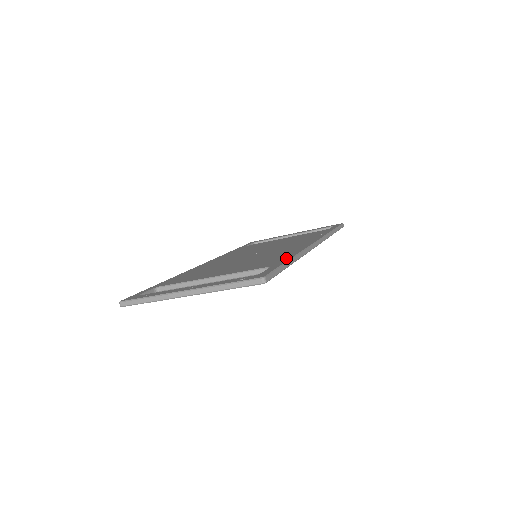
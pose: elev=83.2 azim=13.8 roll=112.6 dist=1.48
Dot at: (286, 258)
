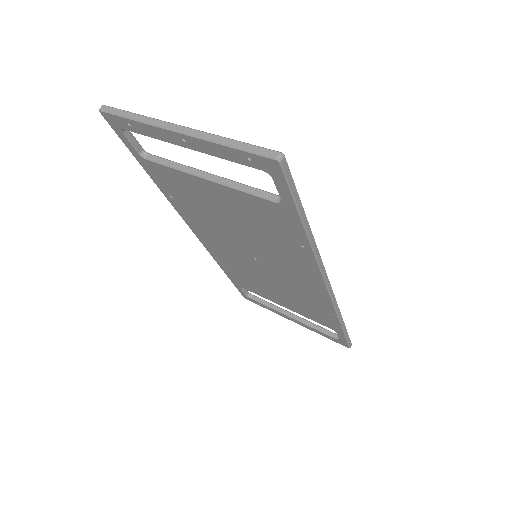
Dot at: occluded
